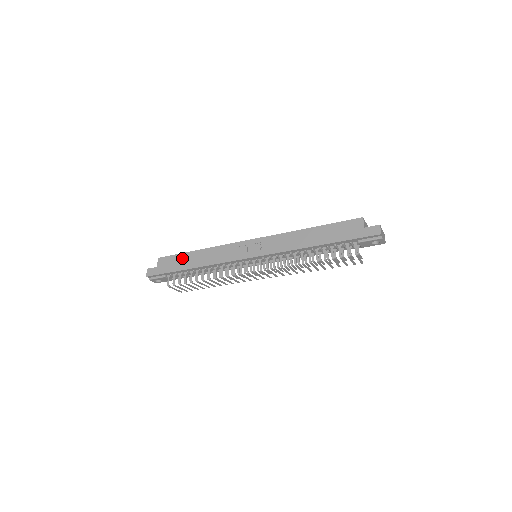
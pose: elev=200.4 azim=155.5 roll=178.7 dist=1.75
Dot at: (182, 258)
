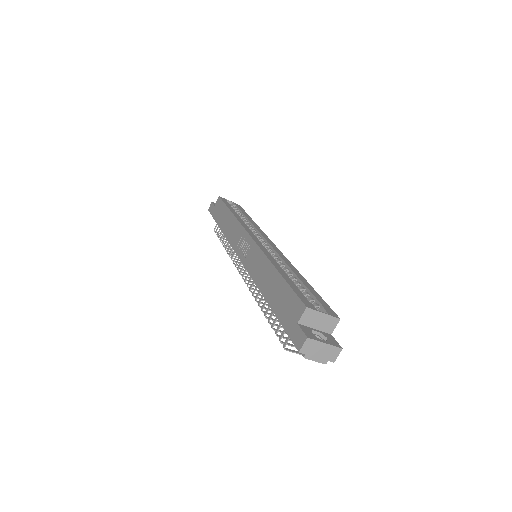
Dot at: (223, 211)
